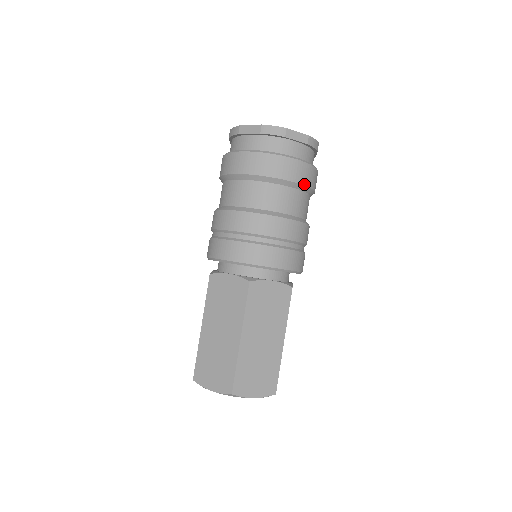
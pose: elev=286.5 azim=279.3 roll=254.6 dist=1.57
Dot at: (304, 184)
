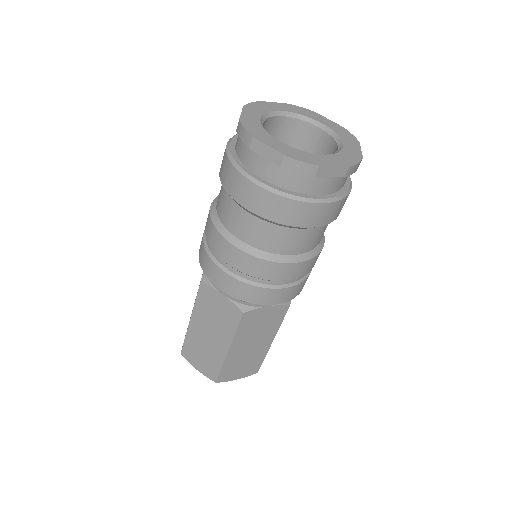
Dot at: (327, 223)
